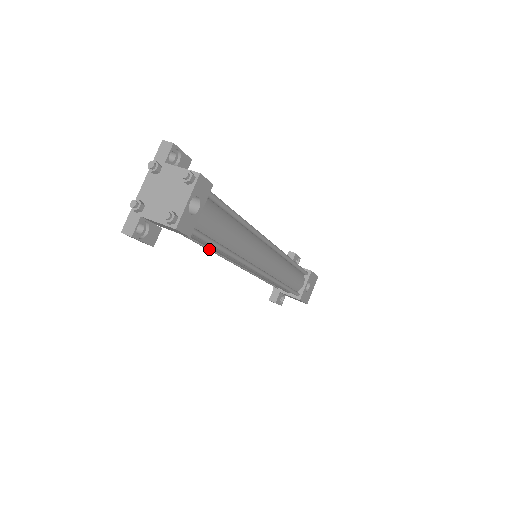
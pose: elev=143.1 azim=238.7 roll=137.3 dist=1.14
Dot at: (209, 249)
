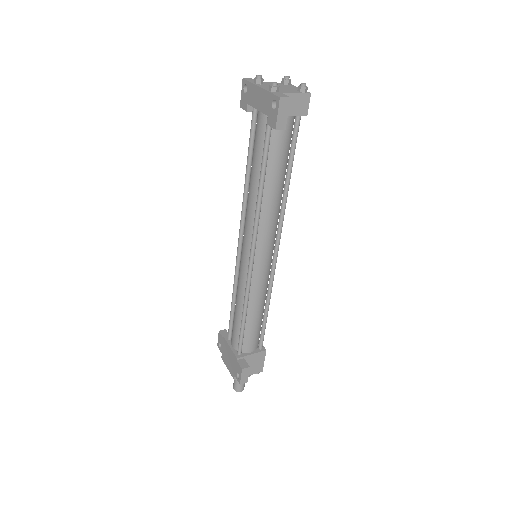
Dot at: (261, 204)
